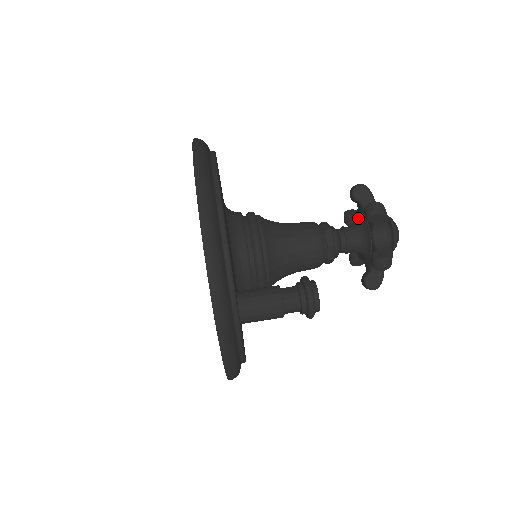
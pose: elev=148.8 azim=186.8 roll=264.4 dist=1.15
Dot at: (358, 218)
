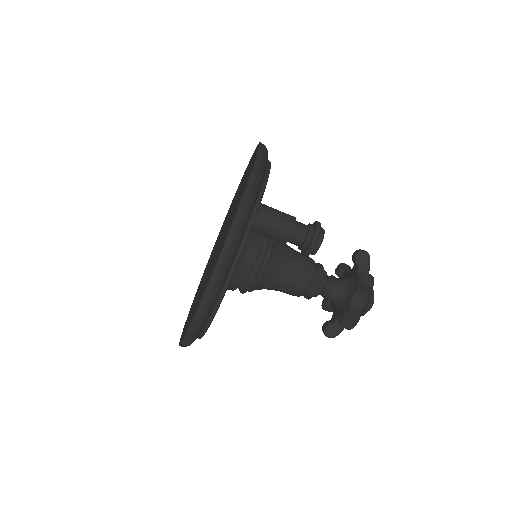
Dot at: occluded
